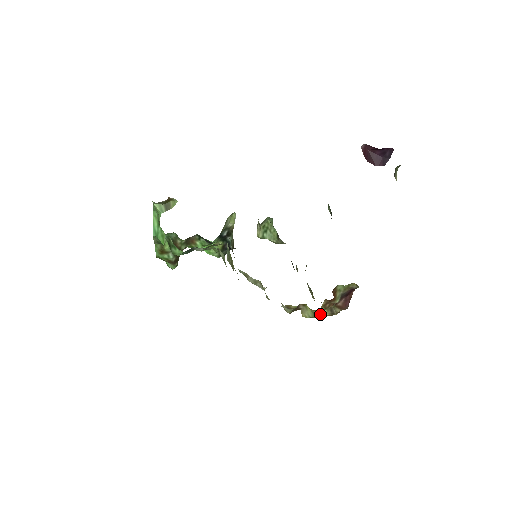
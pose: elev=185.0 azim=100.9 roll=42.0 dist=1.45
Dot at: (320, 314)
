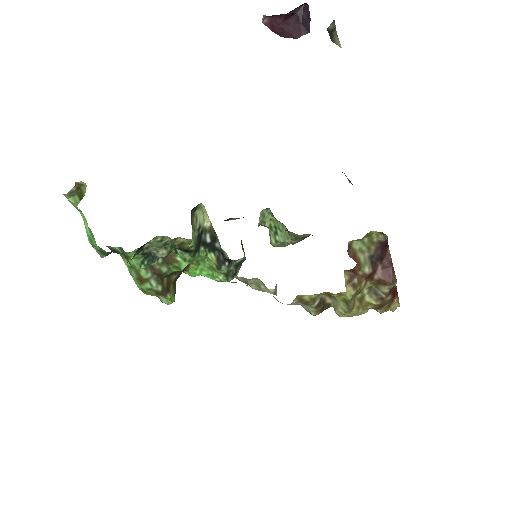
Dot at: (363, 305)
